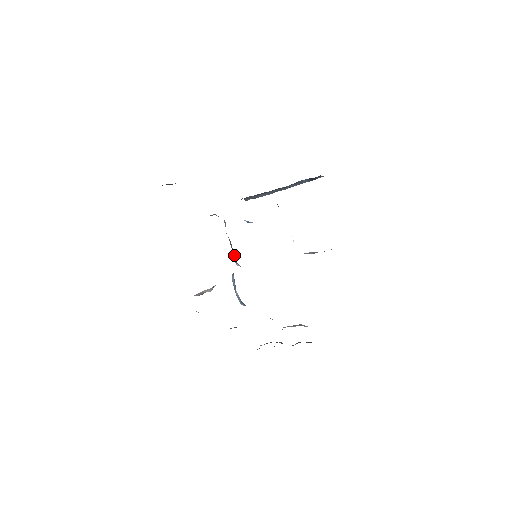
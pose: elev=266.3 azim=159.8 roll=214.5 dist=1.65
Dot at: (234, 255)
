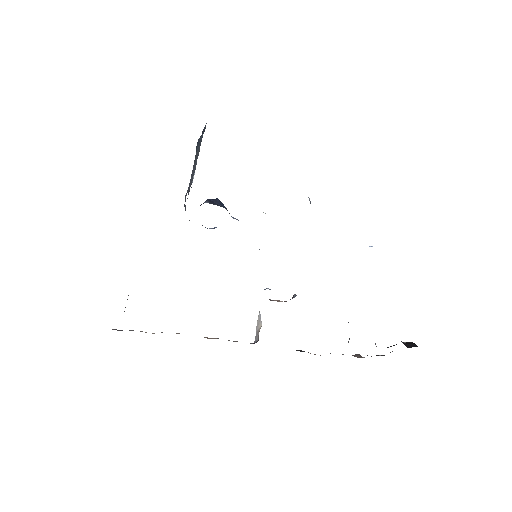
Dot at: occluded
